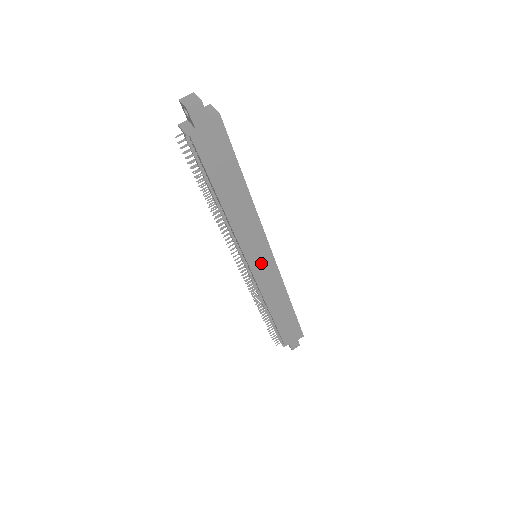
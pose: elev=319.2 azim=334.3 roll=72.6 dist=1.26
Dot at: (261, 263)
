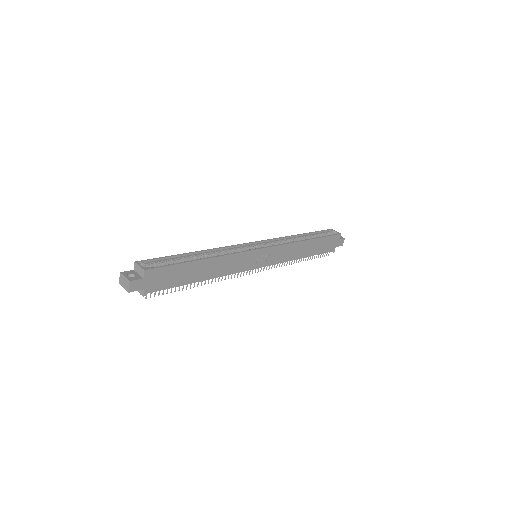
Dot at: (263, 258)
